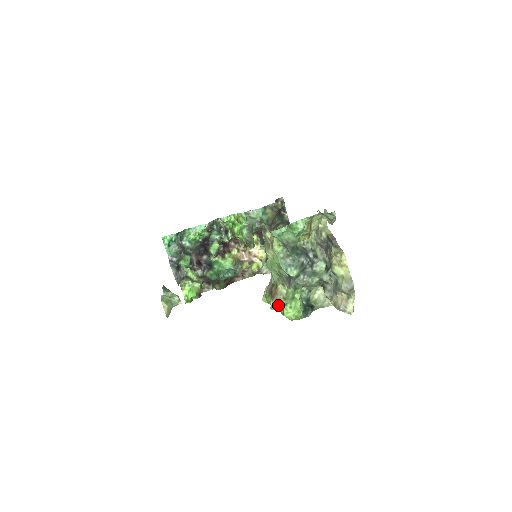
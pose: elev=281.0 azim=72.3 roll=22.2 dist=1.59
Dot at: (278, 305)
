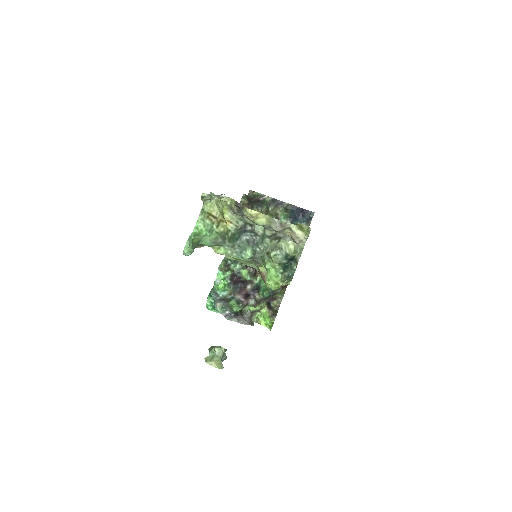
Dot at: occluded
